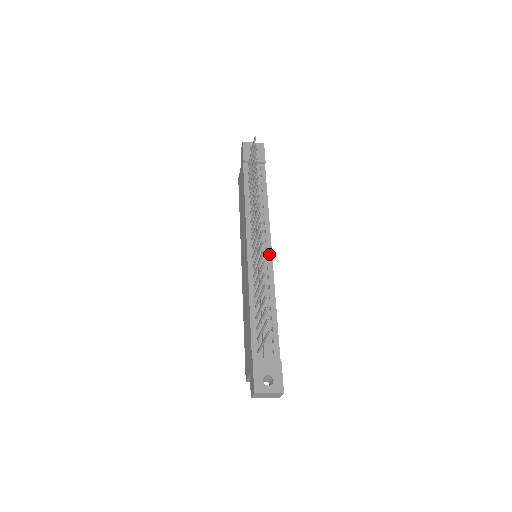
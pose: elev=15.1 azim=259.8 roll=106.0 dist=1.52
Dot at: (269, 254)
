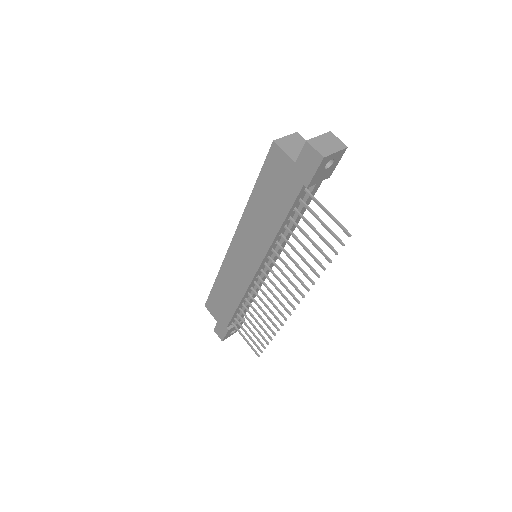
Dot at: (272, 266)
